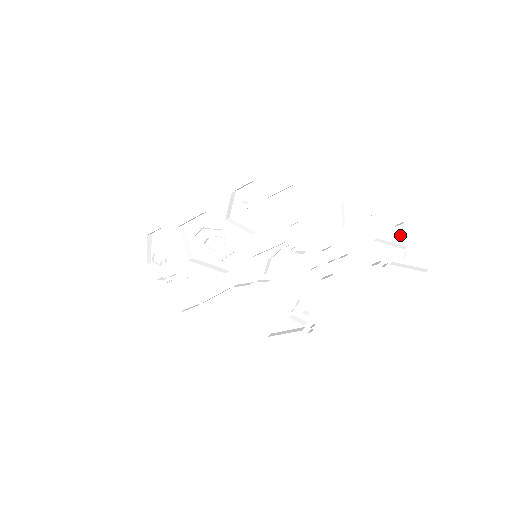
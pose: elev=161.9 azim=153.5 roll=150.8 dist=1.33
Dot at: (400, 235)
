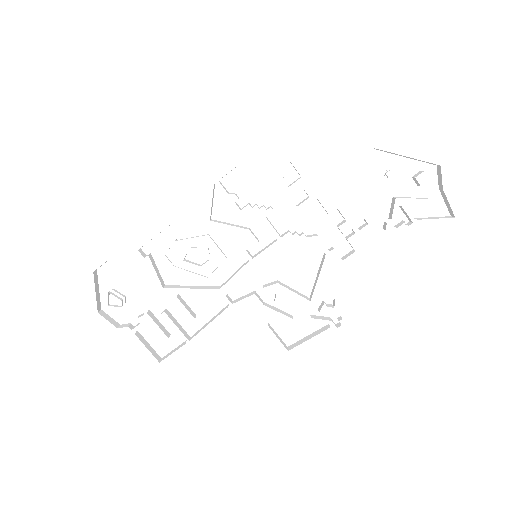
Dot at: (417, 187)
